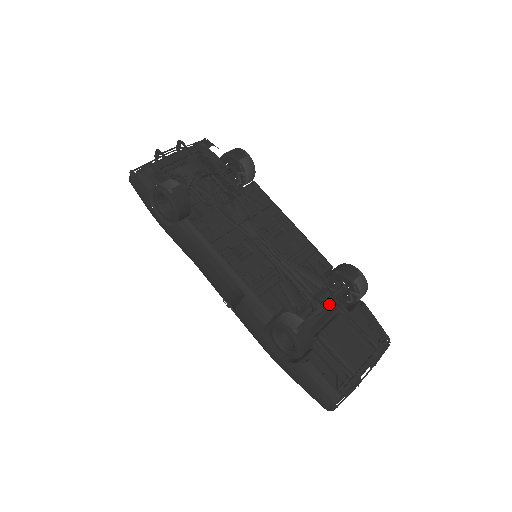
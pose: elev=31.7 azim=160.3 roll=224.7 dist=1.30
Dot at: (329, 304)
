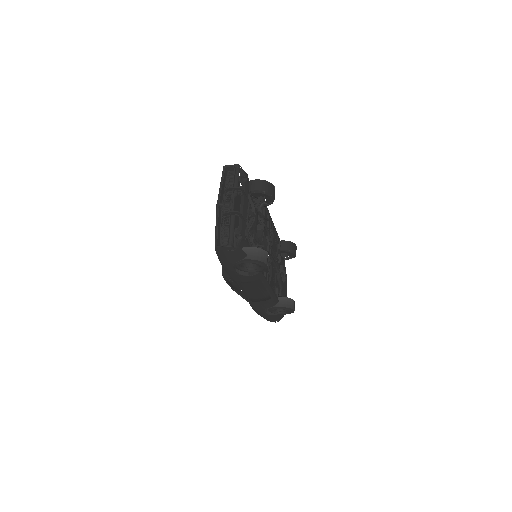
Dot at: occluded
